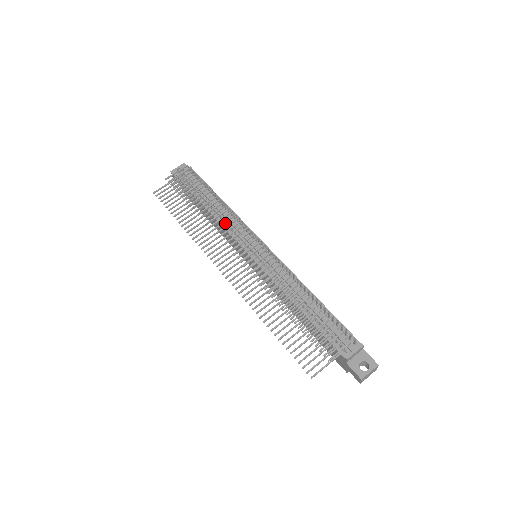
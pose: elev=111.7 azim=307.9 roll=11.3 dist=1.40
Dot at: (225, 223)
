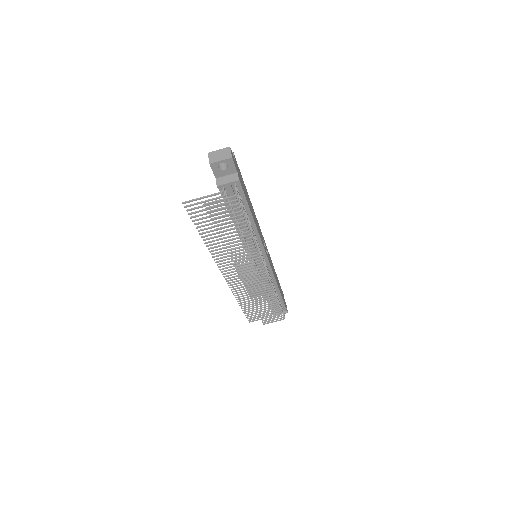
Dot at: occluded
